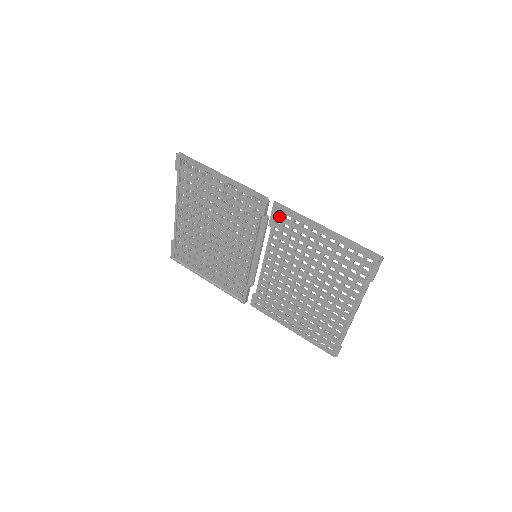
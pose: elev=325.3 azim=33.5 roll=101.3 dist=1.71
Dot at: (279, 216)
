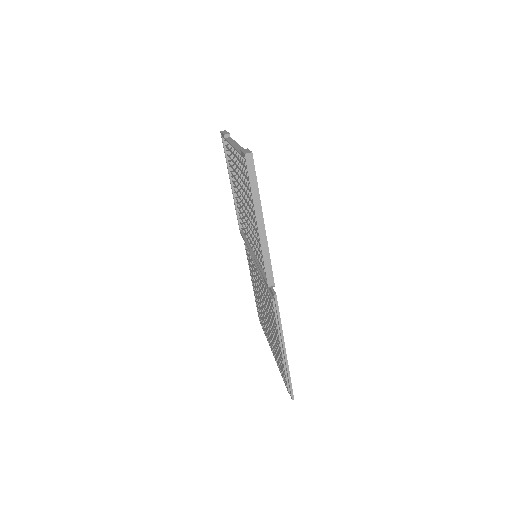
Dot at: occluded
